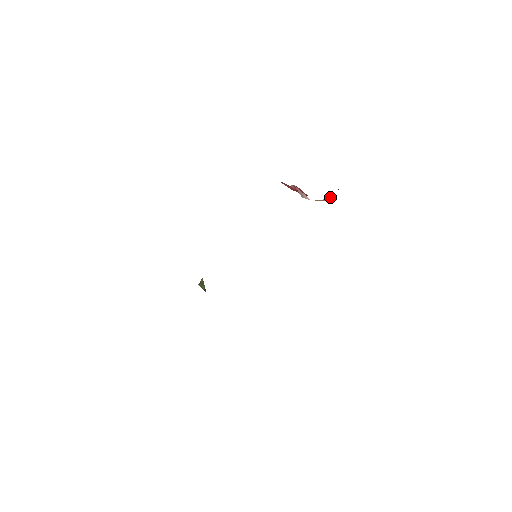
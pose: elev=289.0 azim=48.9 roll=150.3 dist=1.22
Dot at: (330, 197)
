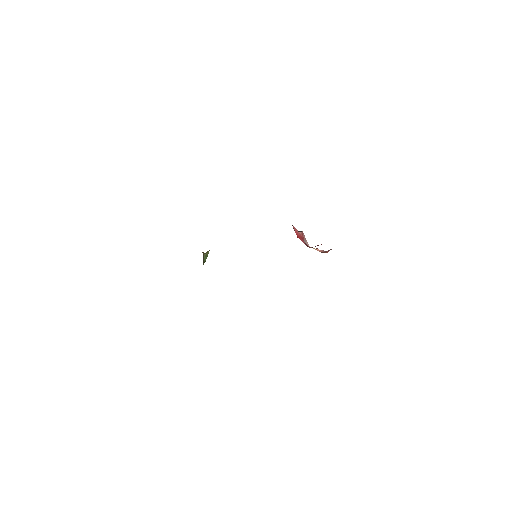
Dot at: occluded
